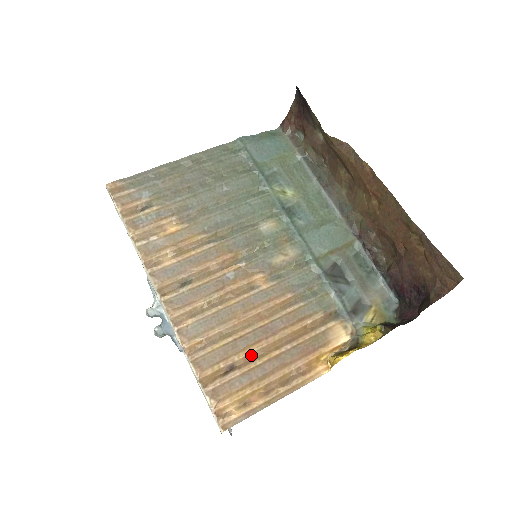
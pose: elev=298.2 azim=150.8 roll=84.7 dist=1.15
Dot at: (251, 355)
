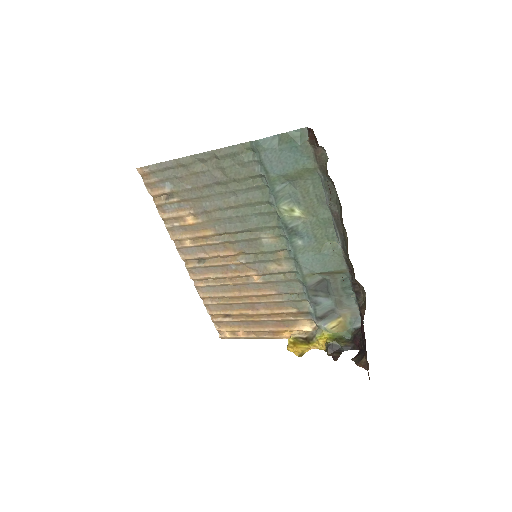
Dot at: (241, 315)
